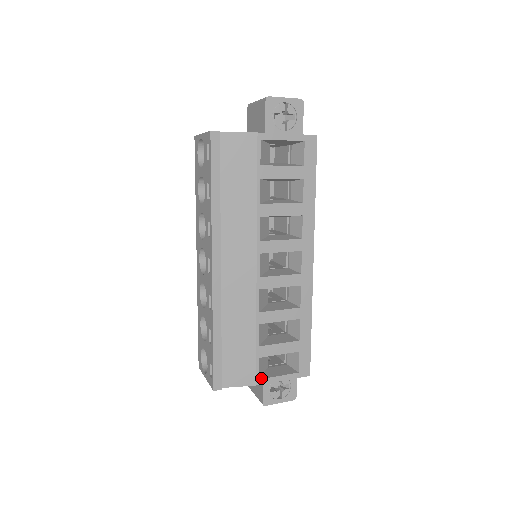
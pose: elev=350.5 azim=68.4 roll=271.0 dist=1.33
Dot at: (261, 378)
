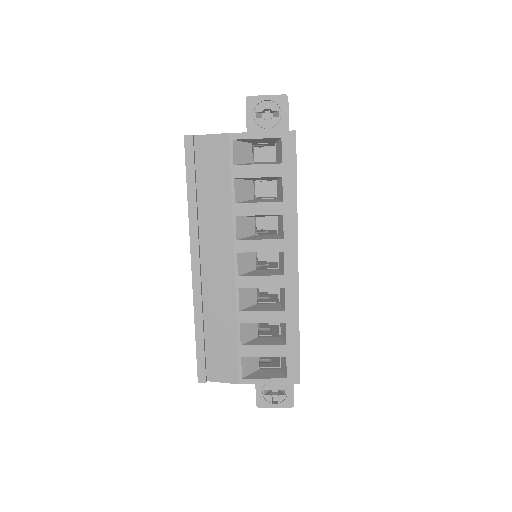
Dot at: (245, 378)
